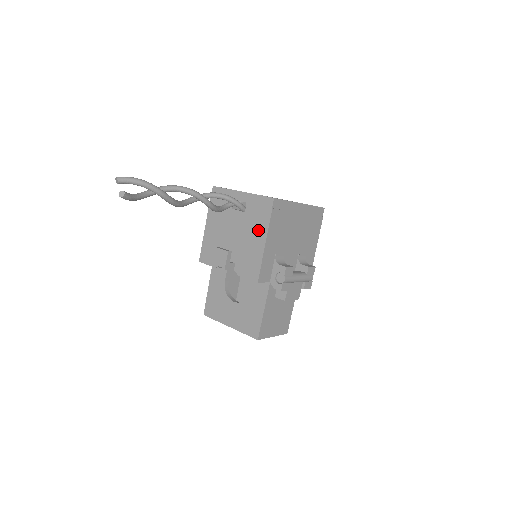
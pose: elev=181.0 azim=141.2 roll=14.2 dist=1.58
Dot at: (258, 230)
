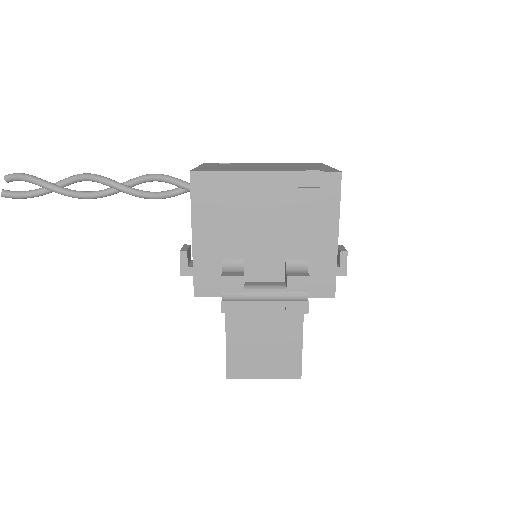
Dot at: occluded
